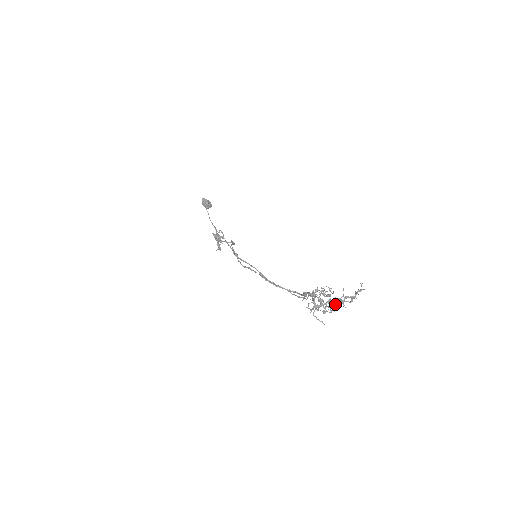
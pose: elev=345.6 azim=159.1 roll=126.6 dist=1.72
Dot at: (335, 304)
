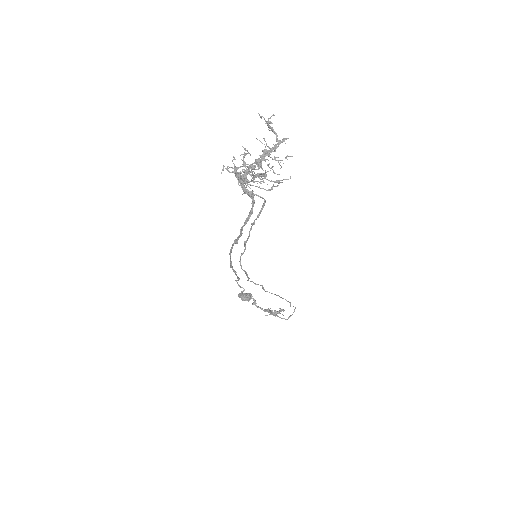
Dot at: (280, 168)
